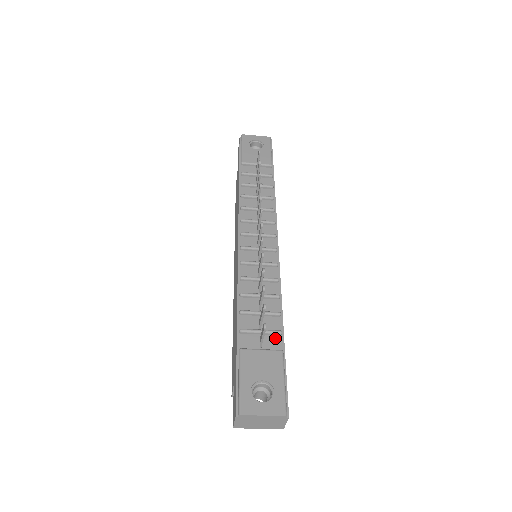
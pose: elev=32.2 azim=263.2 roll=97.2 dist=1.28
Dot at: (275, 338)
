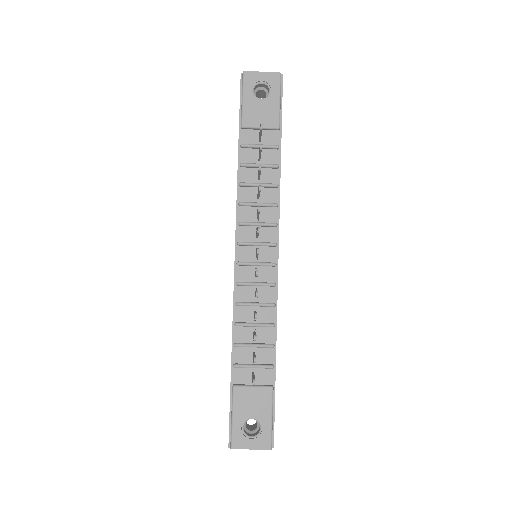
Dot at: (267, 371)
